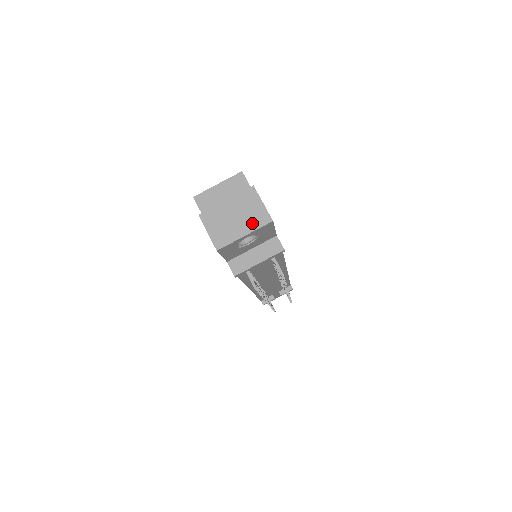
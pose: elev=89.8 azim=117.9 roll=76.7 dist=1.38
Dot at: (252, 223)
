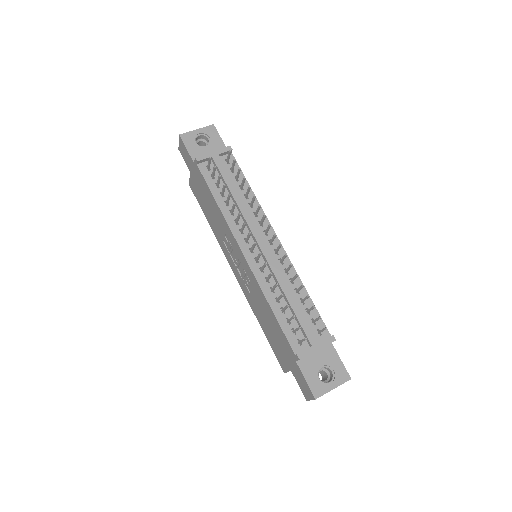
Dot at: occluded
